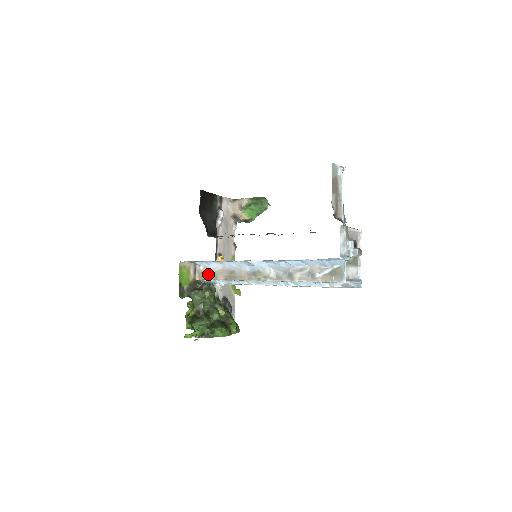
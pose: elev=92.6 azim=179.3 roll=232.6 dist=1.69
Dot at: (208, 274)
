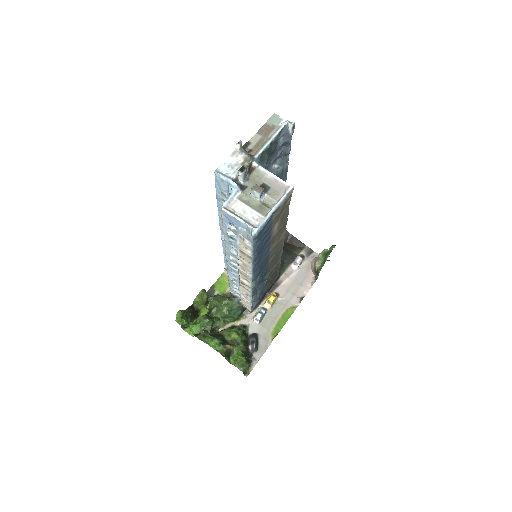
Dot at: occluded
